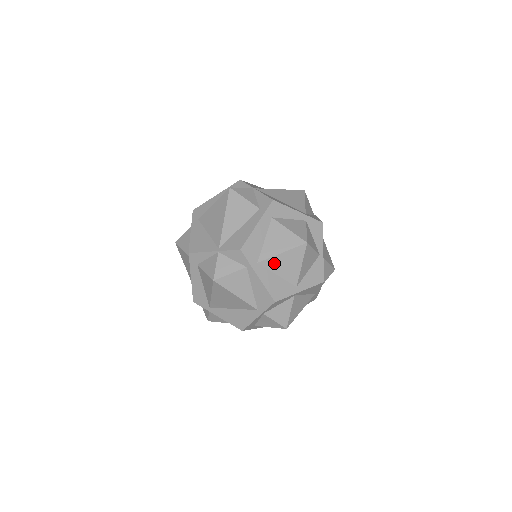
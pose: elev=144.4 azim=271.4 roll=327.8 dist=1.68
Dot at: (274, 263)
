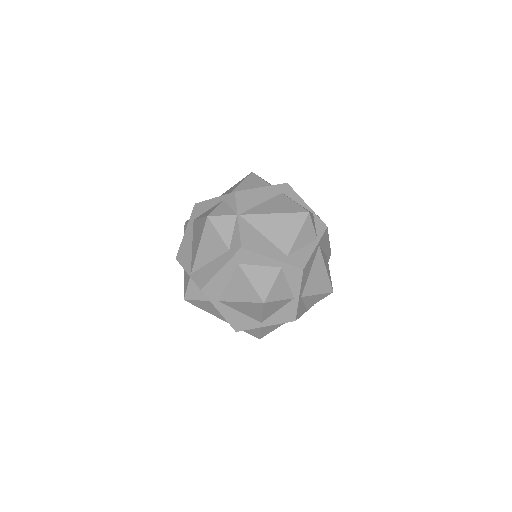
Dot at: (235, 305)
